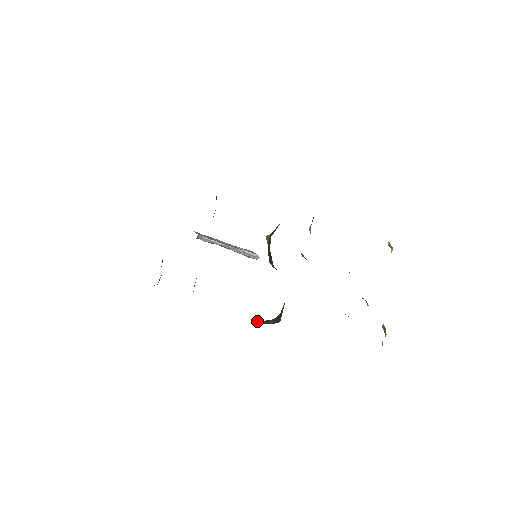
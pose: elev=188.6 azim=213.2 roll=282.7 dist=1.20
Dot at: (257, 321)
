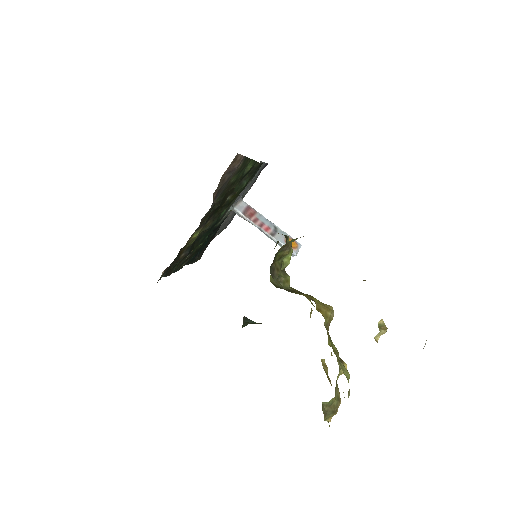
Dot at: (244, 316)
